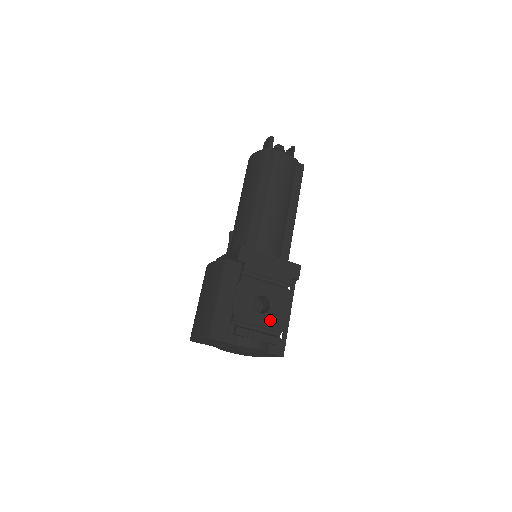
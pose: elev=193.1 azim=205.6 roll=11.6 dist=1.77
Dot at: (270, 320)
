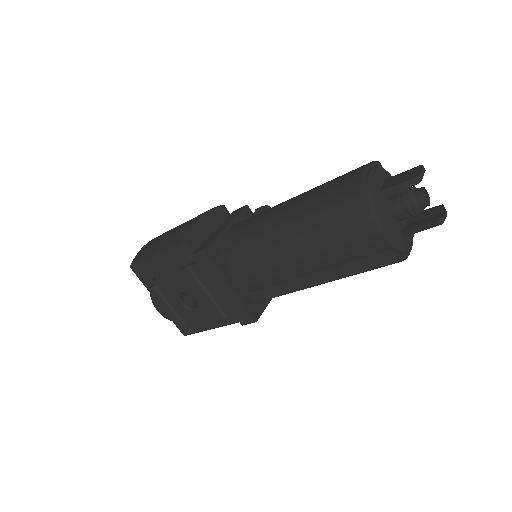
Dot at: (186, 314)
